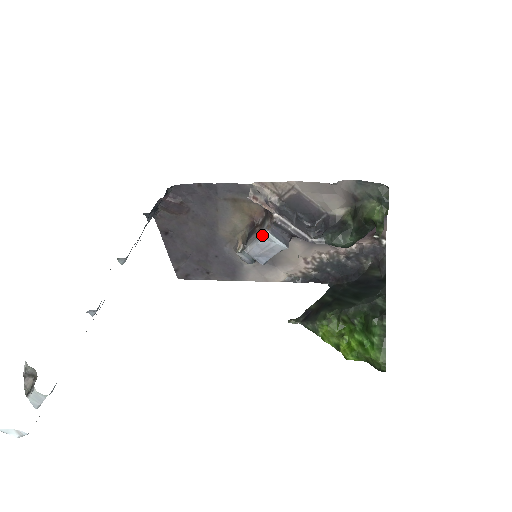
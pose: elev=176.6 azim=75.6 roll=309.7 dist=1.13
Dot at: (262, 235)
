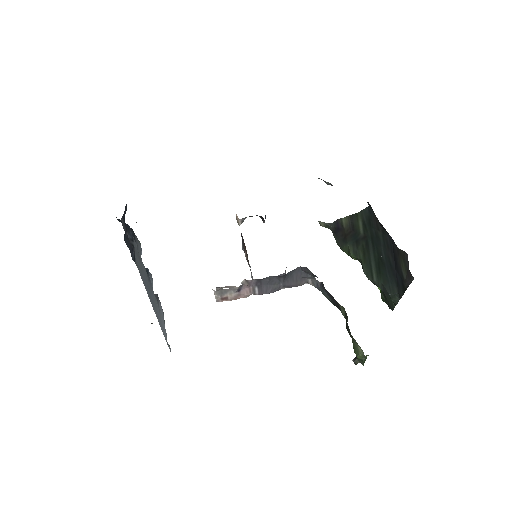
Dot at: occluded
